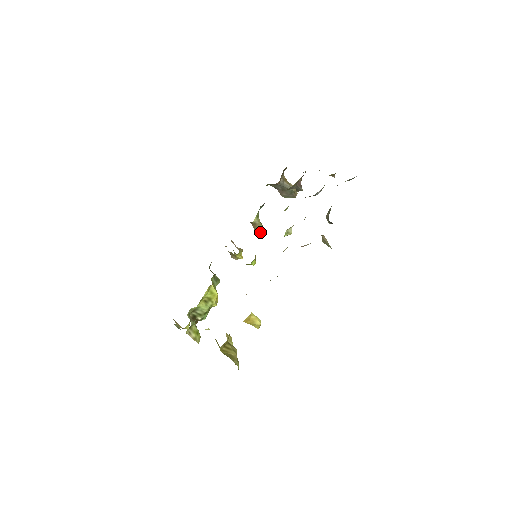
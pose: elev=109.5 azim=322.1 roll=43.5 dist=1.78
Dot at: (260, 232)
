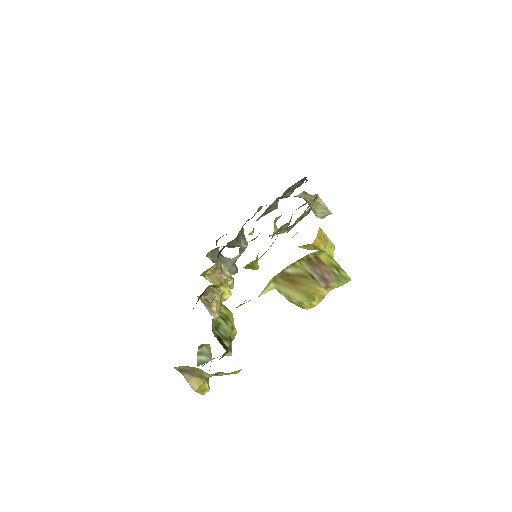
Dot at: (230, 279)
